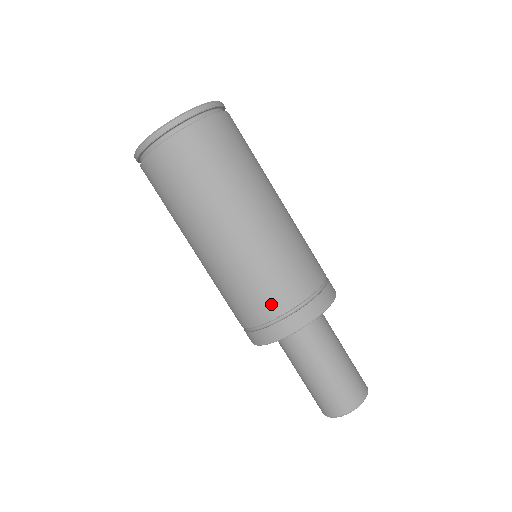
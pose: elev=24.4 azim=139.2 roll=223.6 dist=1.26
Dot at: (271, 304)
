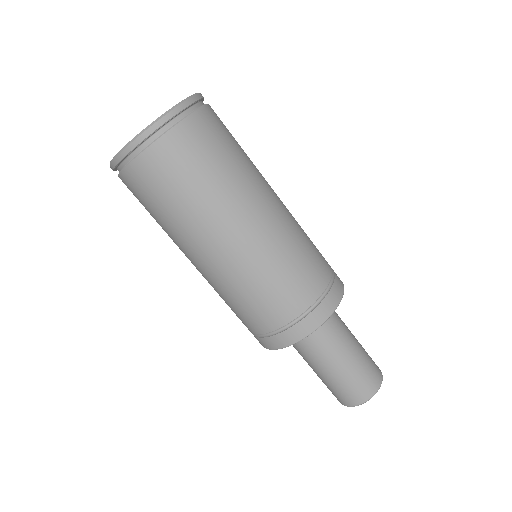
Dot at: (249, 324)
